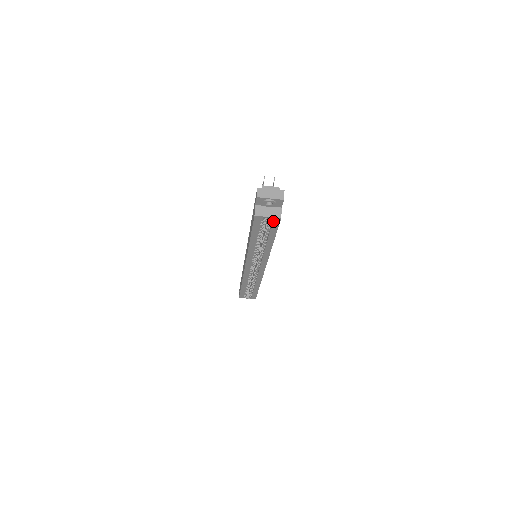
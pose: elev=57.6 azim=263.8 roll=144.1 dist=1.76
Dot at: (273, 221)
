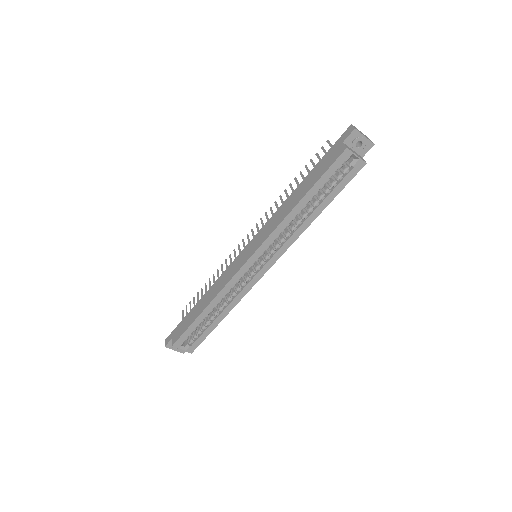
Dot at: (355, 166)
